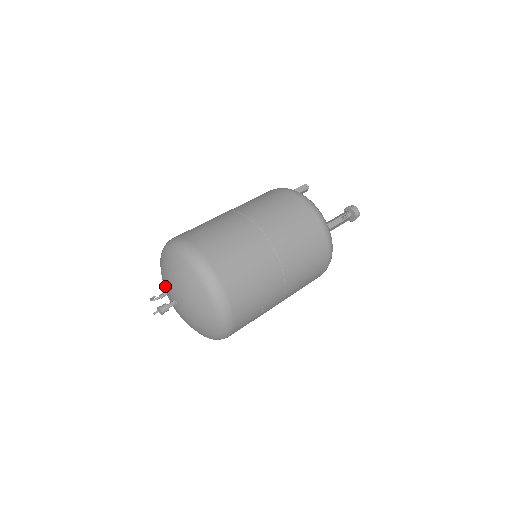
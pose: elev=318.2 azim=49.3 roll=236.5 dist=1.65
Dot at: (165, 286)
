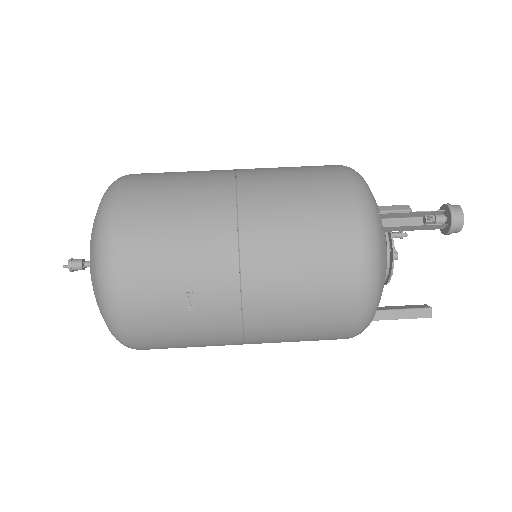
Dot at: occluded
